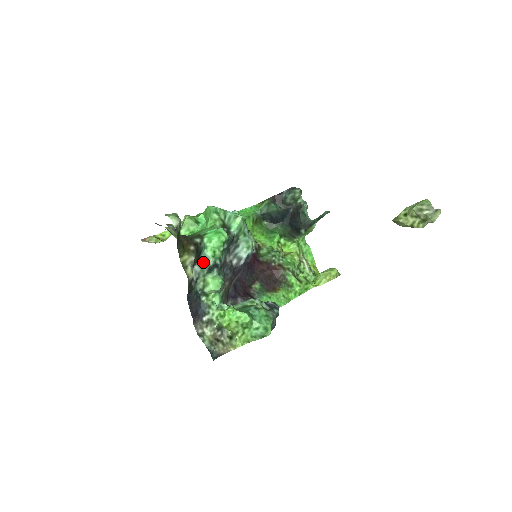
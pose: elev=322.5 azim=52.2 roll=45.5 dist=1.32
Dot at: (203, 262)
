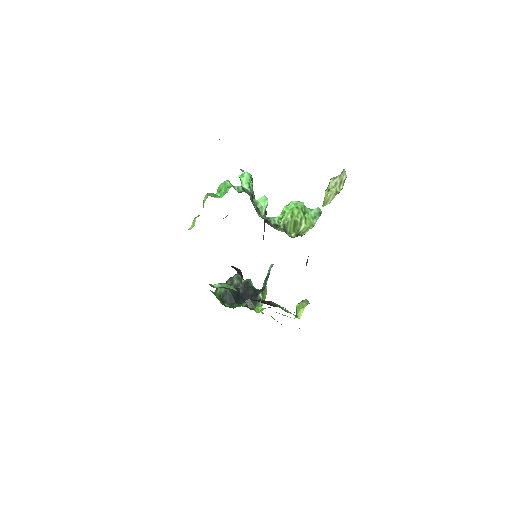
Dot at: (245, 191)
